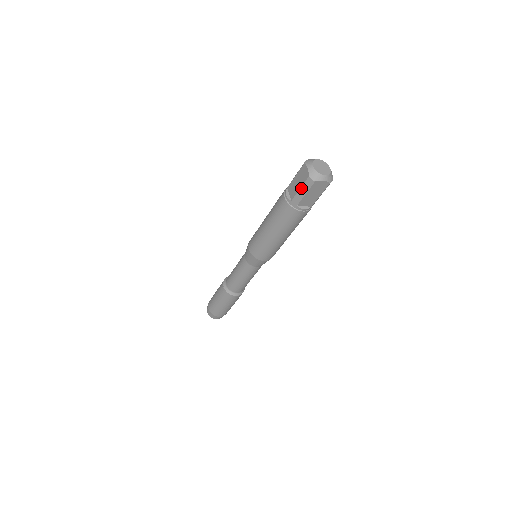
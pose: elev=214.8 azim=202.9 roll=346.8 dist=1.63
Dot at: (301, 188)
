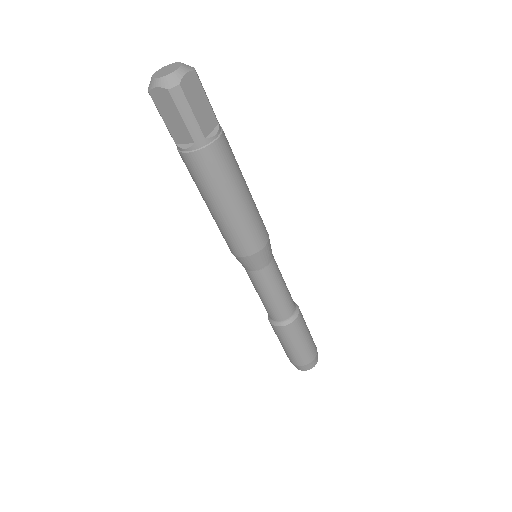
Dot at: (181, 114)
